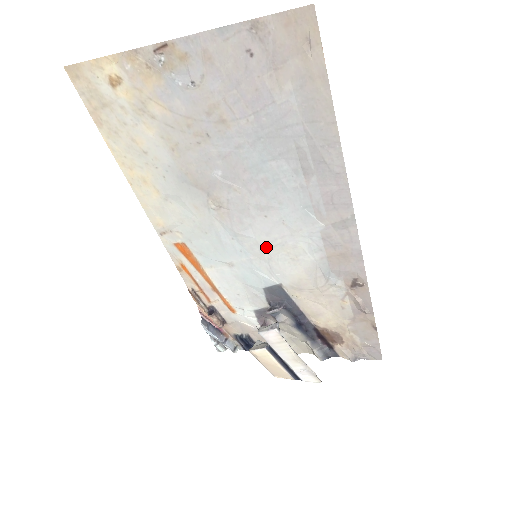
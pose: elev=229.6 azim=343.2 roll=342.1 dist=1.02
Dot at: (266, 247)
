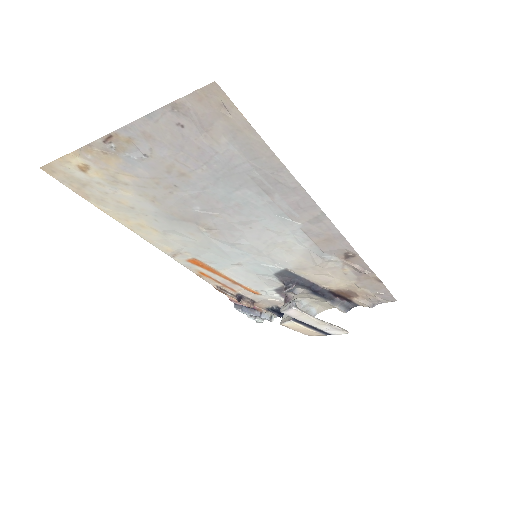
Dot at: (261, 247)
